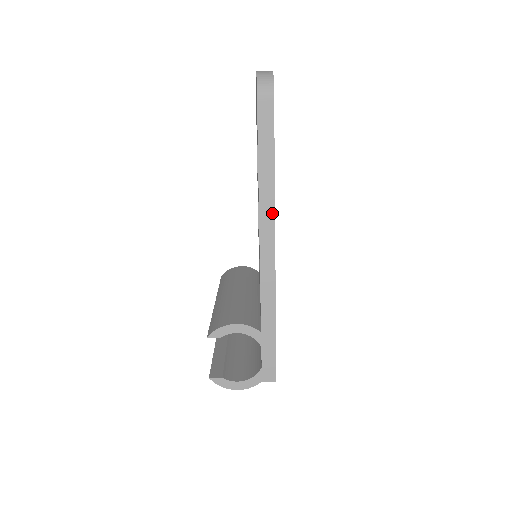
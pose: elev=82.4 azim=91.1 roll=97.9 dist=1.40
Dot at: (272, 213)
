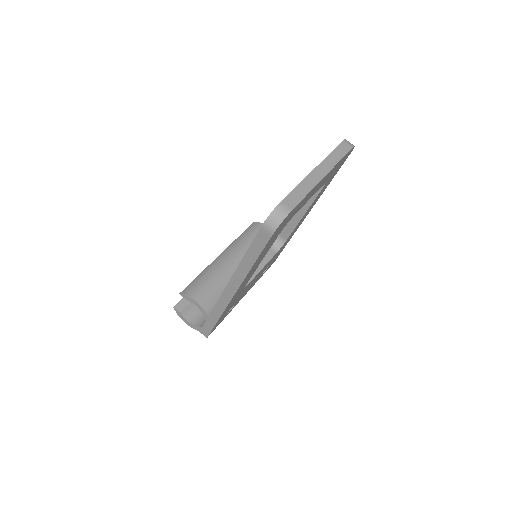
Dot at: (240, 281)
